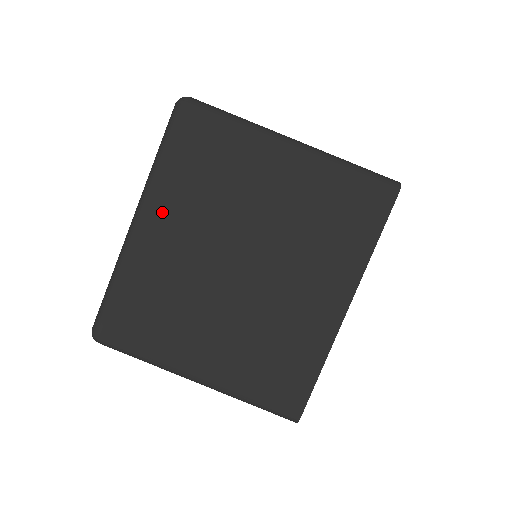
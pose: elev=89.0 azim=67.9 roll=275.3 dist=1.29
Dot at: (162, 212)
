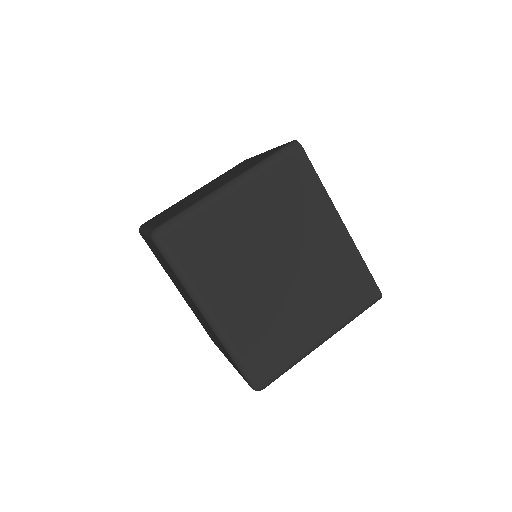
Dot at: (216, 296)
